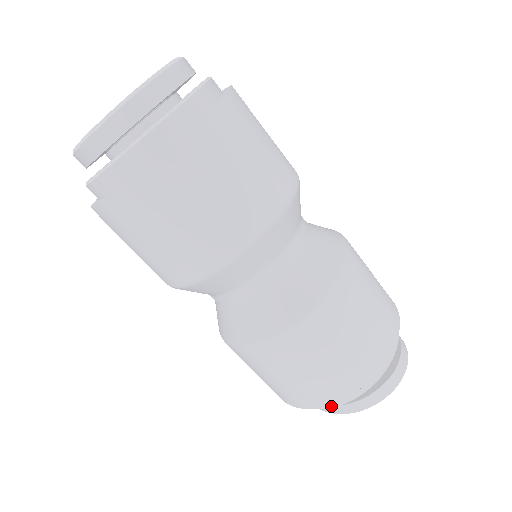
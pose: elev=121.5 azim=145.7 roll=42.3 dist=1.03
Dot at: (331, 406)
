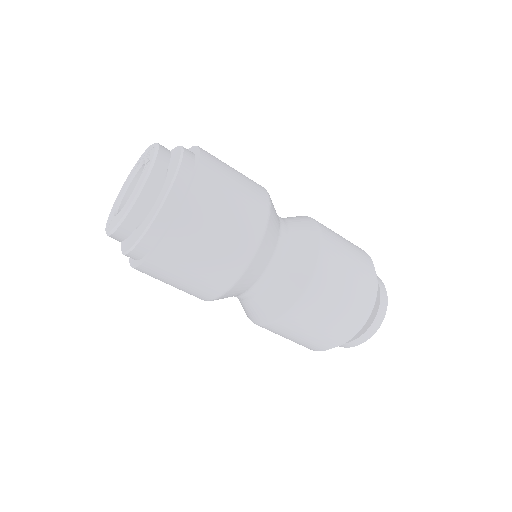
Dot at: occluded
